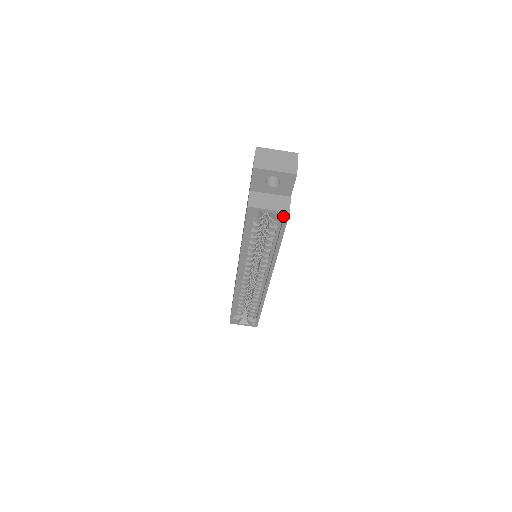
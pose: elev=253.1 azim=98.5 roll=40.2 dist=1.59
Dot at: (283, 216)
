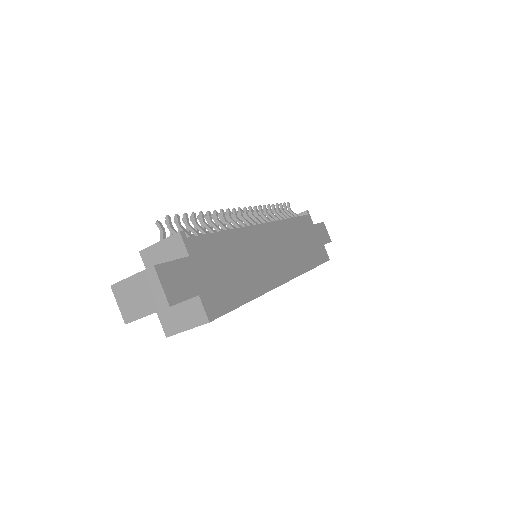
Dot at: occluded
